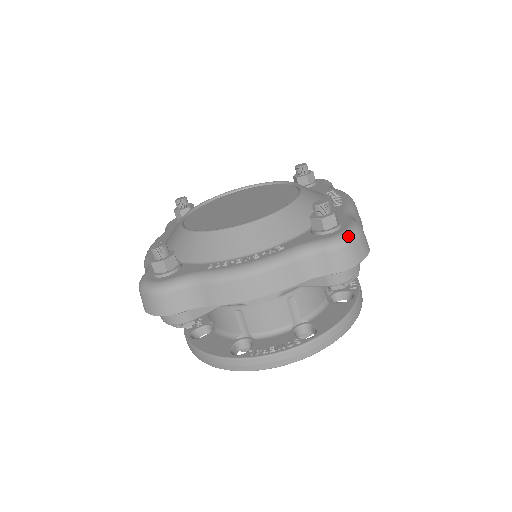
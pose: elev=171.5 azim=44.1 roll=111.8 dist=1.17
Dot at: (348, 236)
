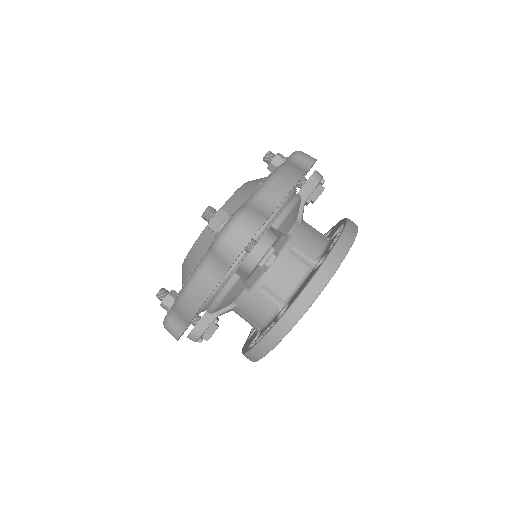
Dot at: (223, 231)
